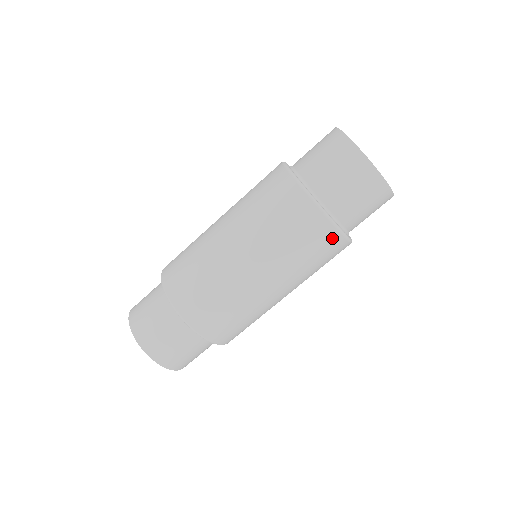
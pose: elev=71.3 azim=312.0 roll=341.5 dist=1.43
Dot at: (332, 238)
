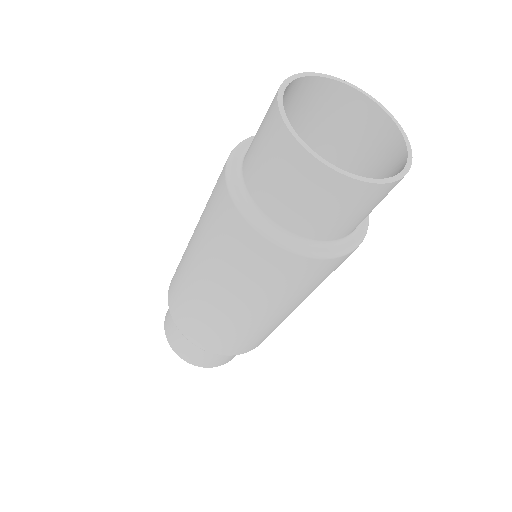
Dot at: occluded
